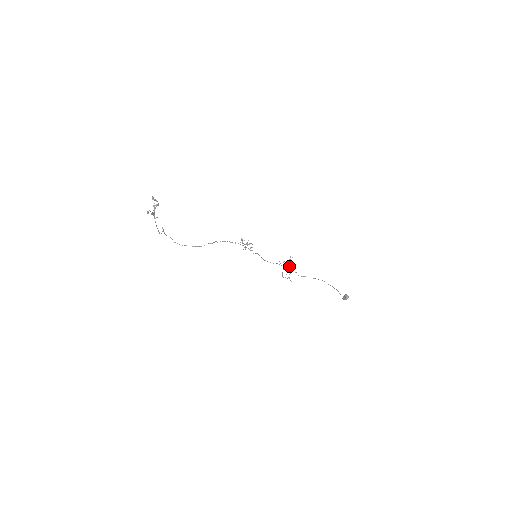
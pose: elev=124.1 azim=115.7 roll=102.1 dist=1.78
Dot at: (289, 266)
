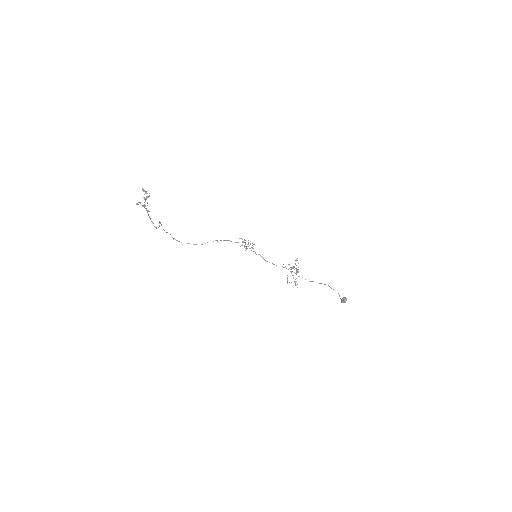
Dot at: (294, 269)
